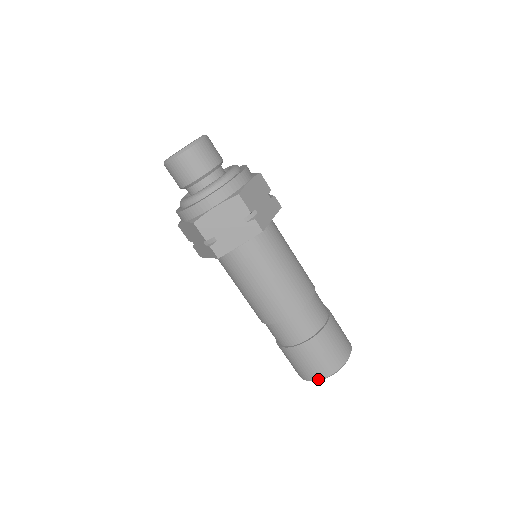
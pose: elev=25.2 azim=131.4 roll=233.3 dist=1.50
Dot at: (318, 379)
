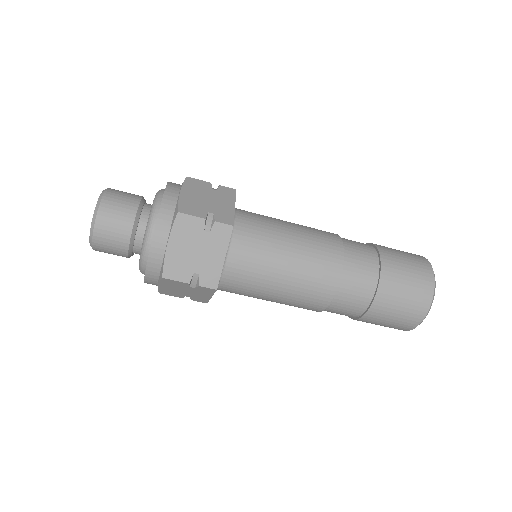
Dot at: occluded
